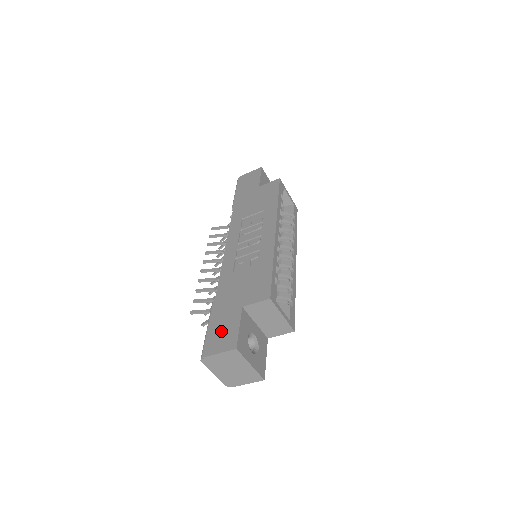
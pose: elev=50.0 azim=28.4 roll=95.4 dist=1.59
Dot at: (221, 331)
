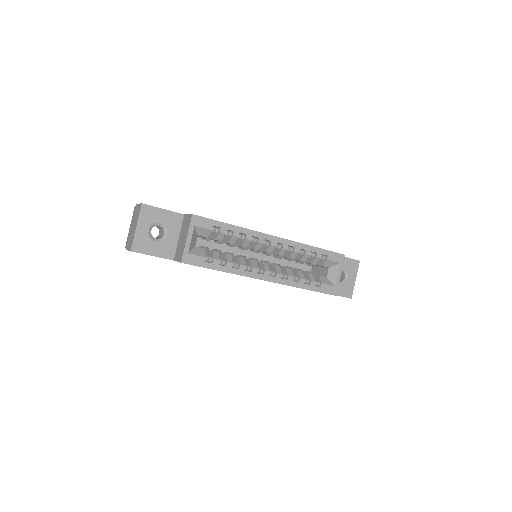
Dot at: occluded
